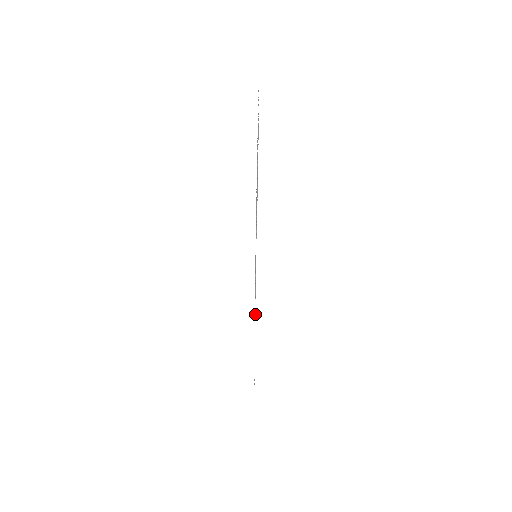
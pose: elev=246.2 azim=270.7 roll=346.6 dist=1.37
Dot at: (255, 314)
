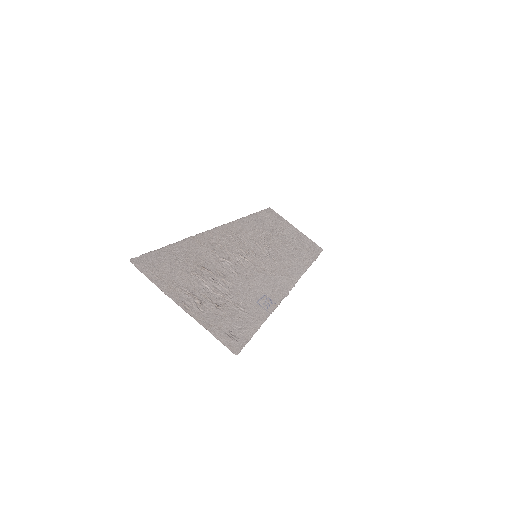
Dot at: (265, 213)
